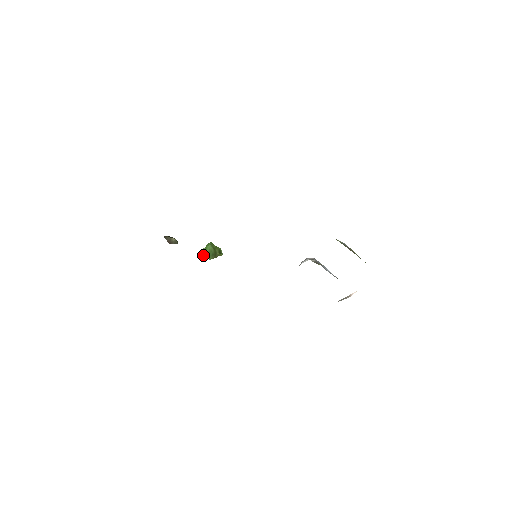
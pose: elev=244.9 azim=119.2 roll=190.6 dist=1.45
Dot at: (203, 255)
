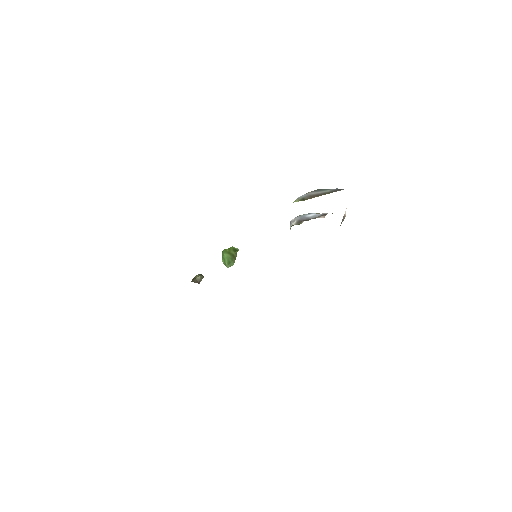
Dot at: (226, 266)
